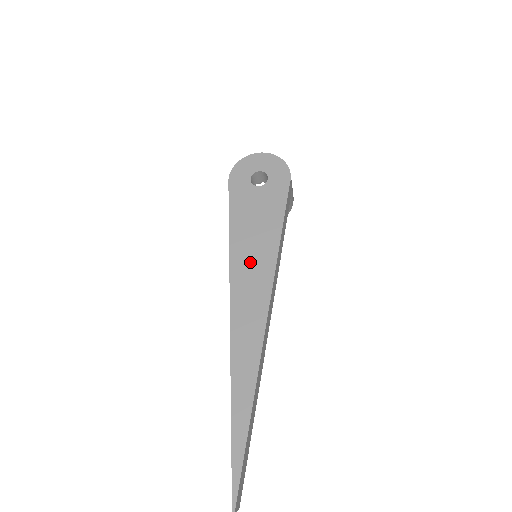
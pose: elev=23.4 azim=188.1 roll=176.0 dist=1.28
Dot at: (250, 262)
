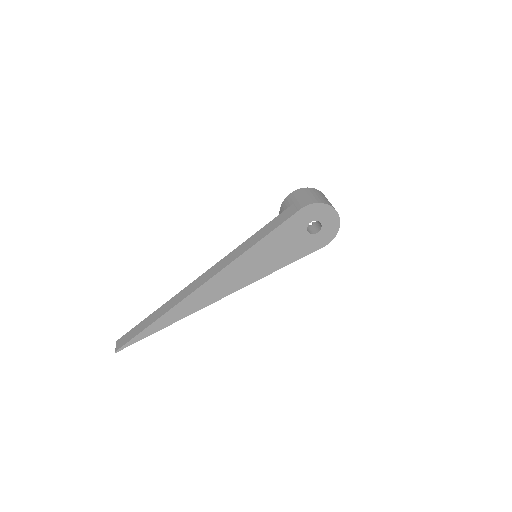
Dot at: (249, 267)
